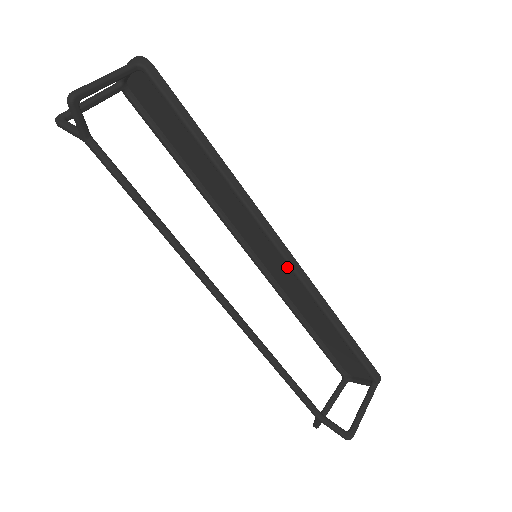
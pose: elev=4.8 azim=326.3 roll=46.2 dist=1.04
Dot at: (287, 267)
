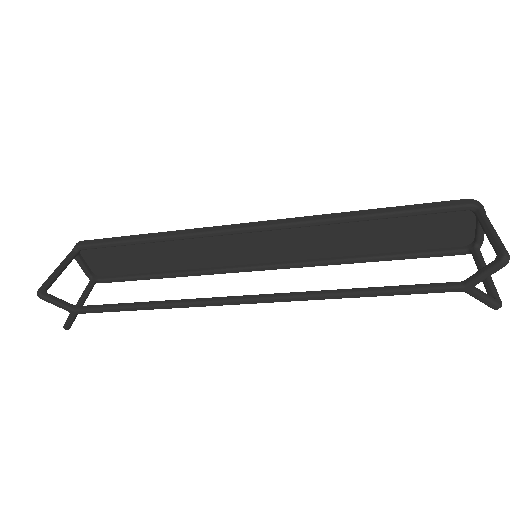
Dot at: (282, 234)
